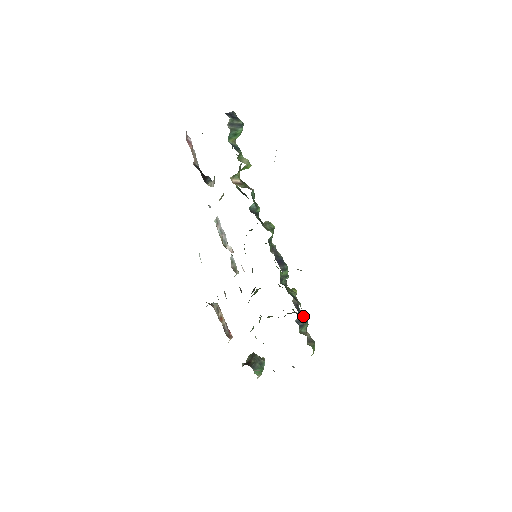
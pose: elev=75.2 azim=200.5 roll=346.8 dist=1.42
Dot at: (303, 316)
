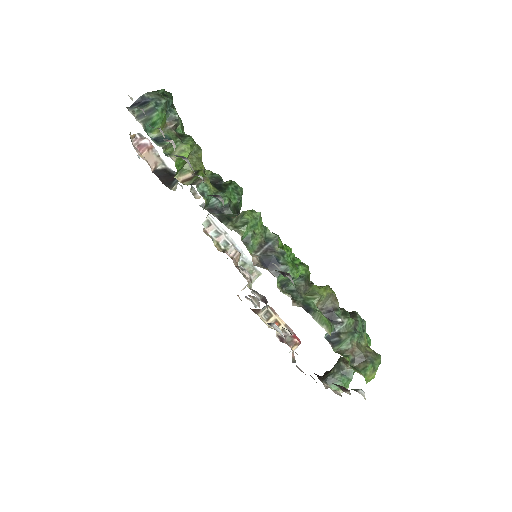
Dot at: (345, 325)
